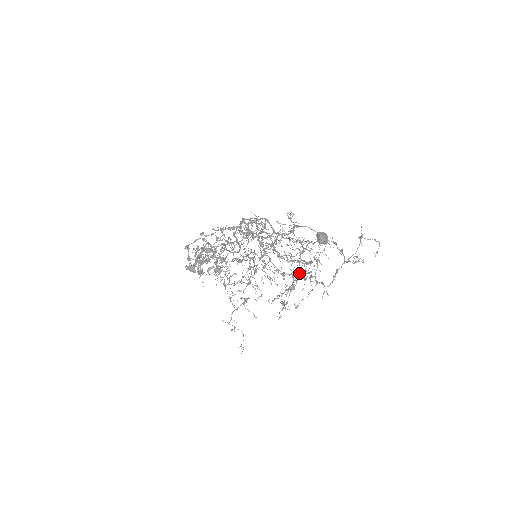
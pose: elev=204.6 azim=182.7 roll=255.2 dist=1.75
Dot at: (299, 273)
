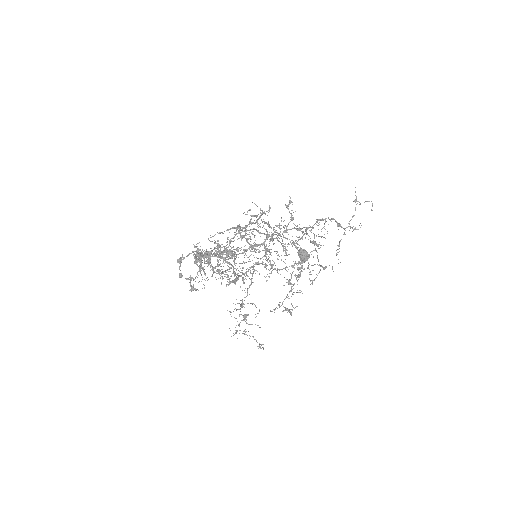
Dot at: (311, 241)
